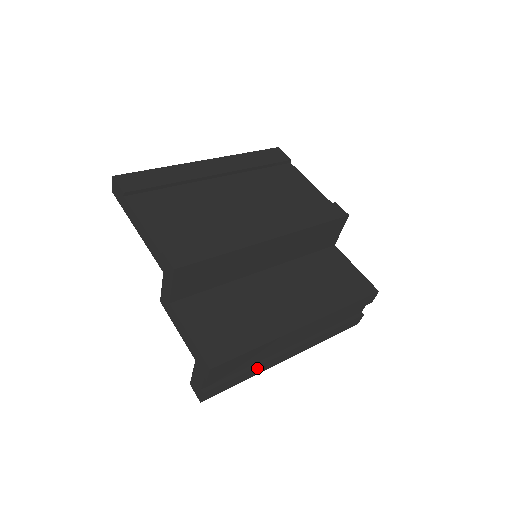
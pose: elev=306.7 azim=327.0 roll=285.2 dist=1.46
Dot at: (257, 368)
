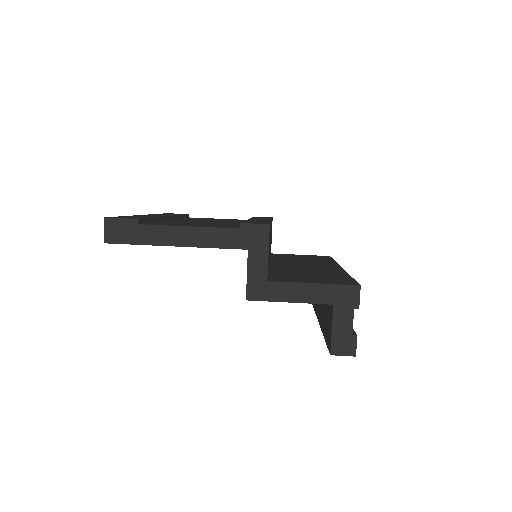
Dot at: occluded
